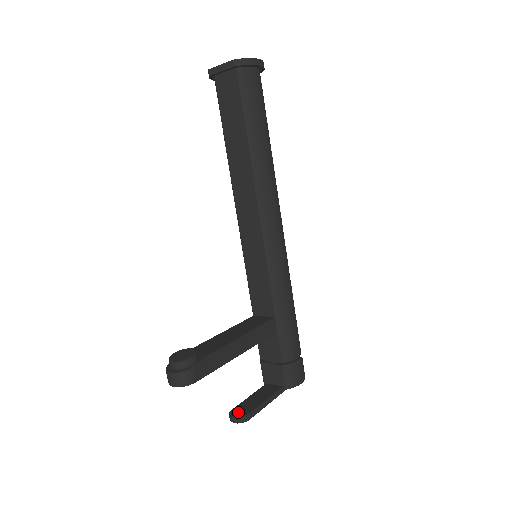
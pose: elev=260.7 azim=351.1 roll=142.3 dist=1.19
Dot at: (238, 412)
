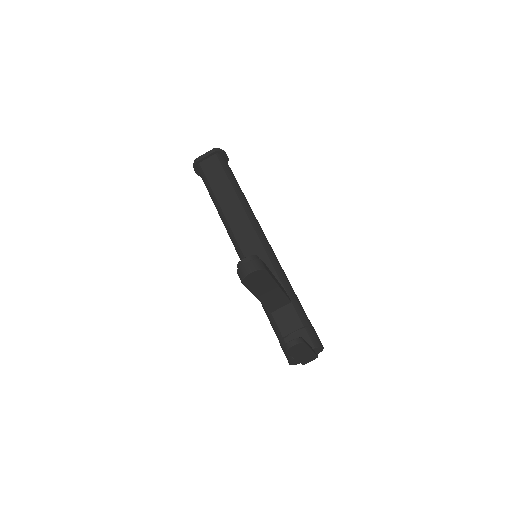
Dot at: occluded
